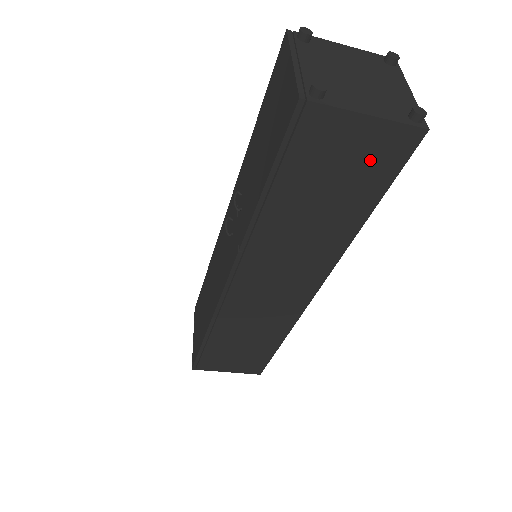
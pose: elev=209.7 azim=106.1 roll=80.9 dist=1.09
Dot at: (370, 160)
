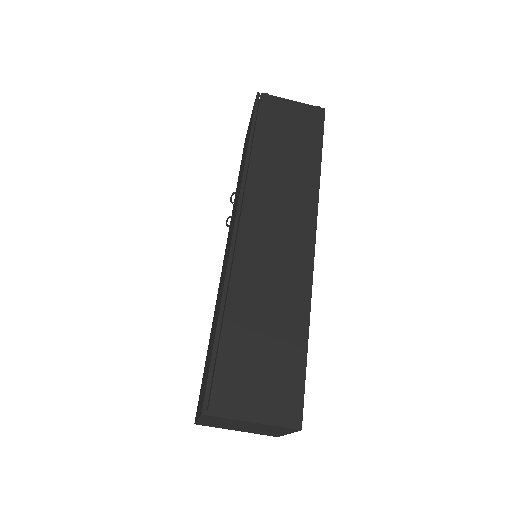
Dot at: (304, 123)
